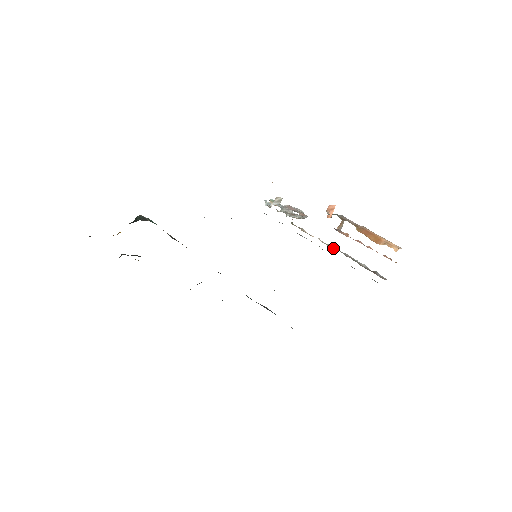
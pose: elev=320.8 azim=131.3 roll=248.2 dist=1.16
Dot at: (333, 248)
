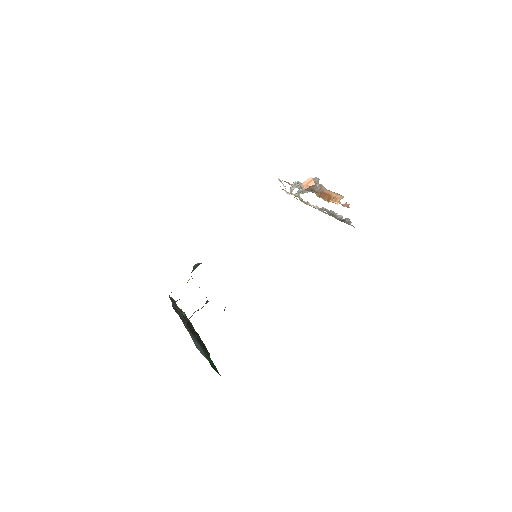
Dot at: (322, 210)
